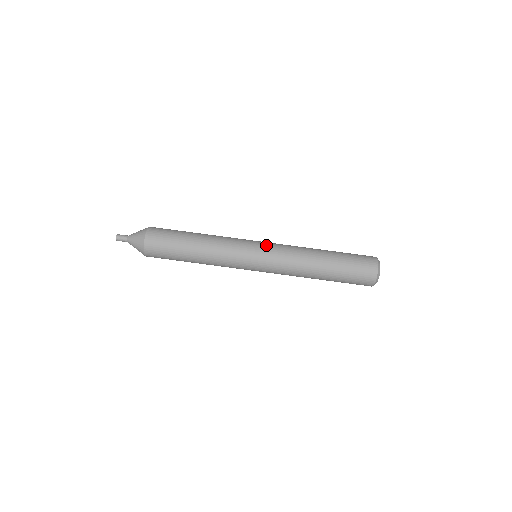
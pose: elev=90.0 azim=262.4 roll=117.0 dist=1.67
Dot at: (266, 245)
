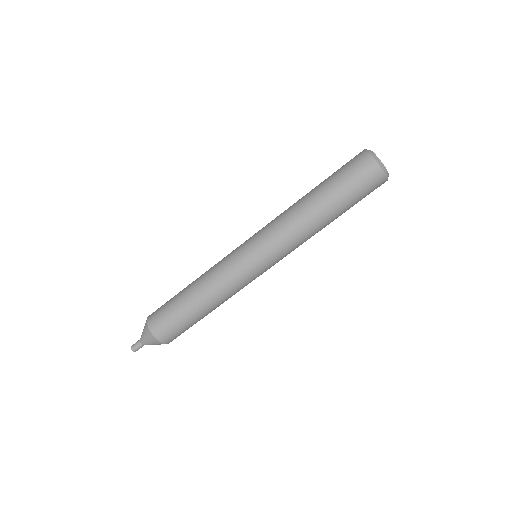
Dot at: (252, 236)
